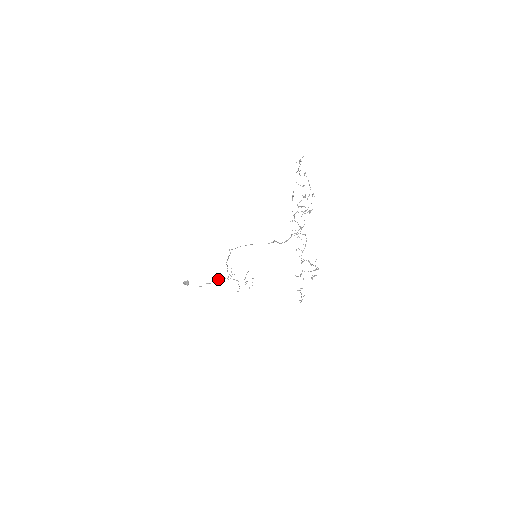
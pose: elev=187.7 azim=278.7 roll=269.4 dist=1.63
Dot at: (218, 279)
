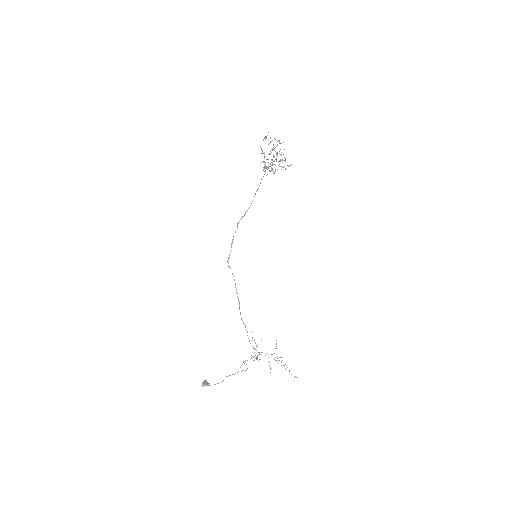
Dot at: occluded
